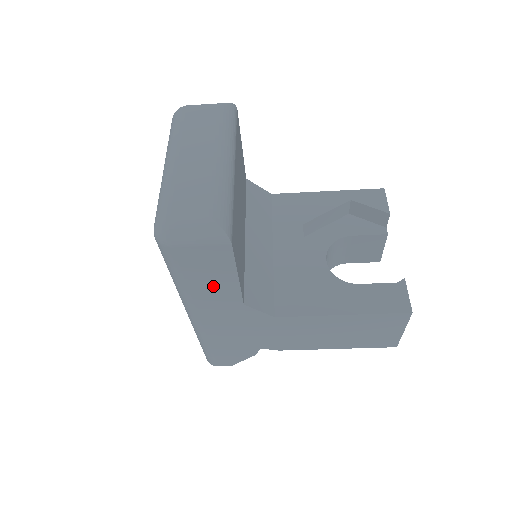
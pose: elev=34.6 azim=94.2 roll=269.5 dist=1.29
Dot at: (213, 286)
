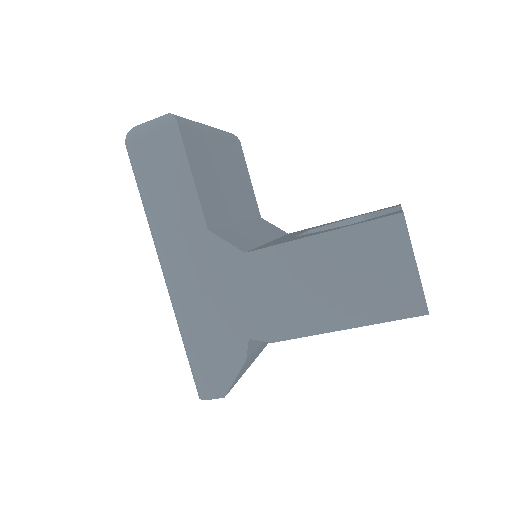
Dot at: (174, 199)
